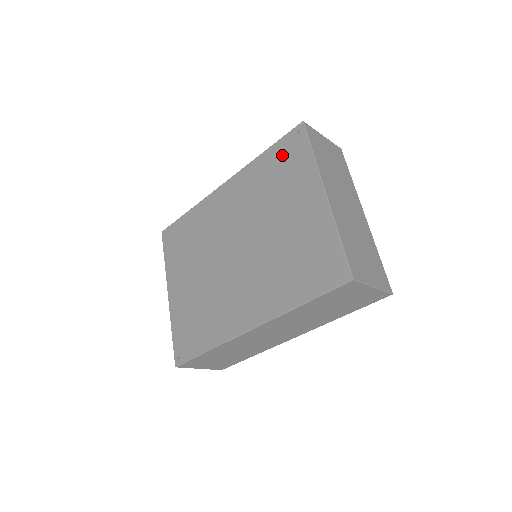
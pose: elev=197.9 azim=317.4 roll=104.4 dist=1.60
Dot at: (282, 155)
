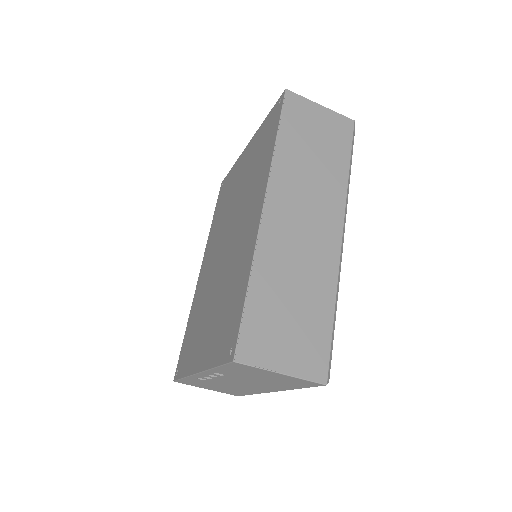
Dot at: (221, 199)
